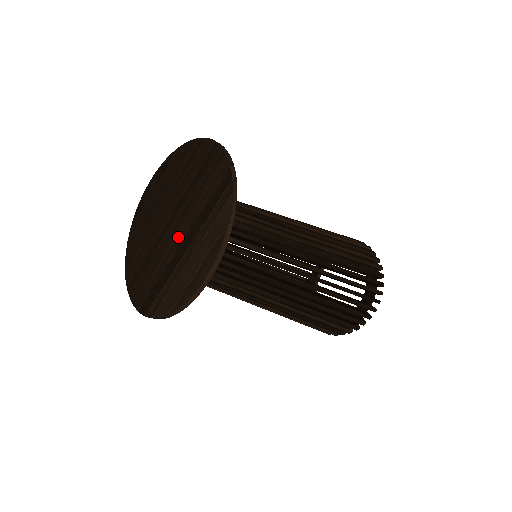
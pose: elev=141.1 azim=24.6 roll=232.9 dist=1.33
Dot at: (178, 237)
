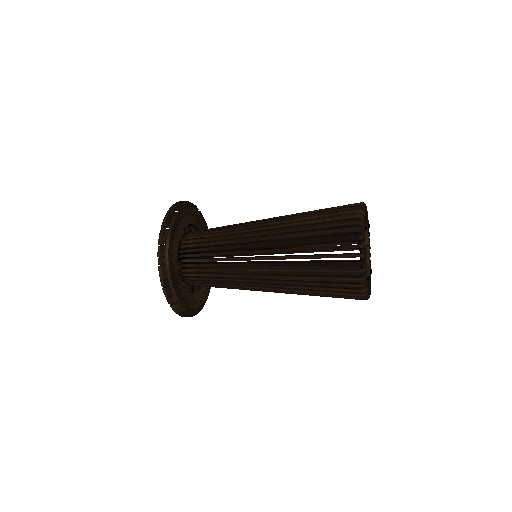
Dot at: occluded
